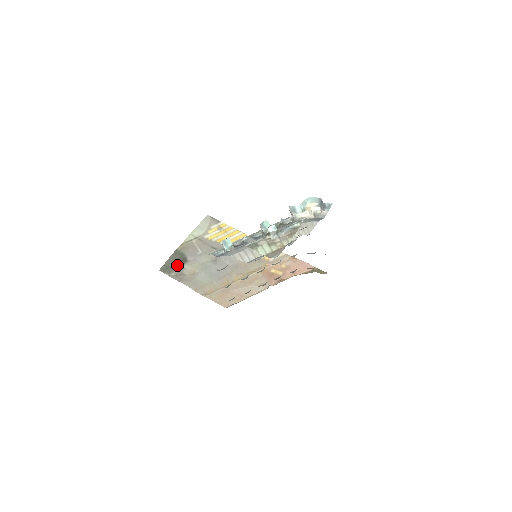
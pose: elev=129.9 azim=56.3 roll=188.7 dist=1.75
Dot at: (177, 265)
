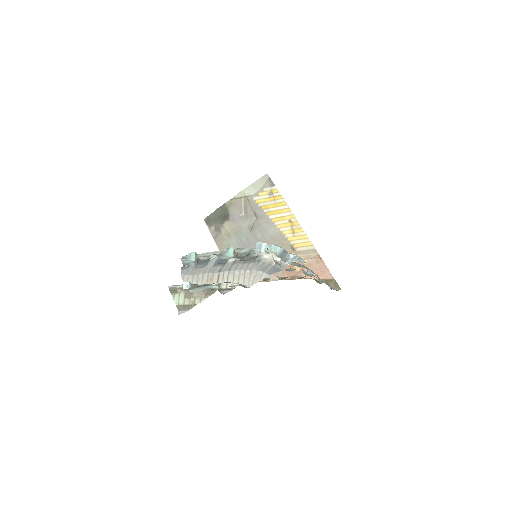
Dot at: (219, 220)
